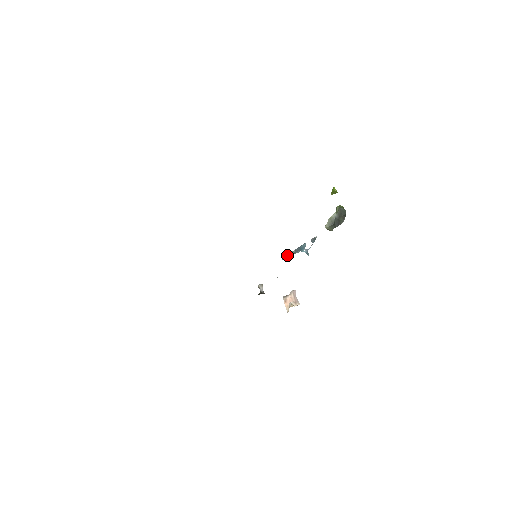
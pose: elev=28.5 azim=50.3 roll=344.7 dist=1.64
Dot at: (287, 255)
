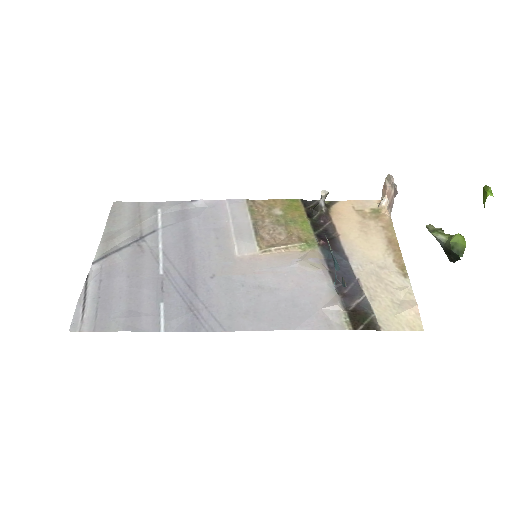
Dot at: occluded
